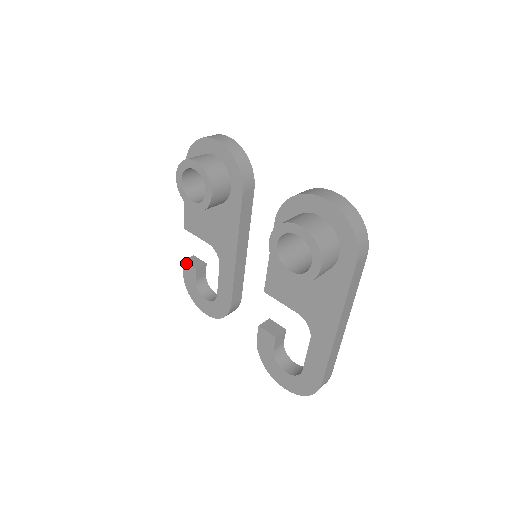
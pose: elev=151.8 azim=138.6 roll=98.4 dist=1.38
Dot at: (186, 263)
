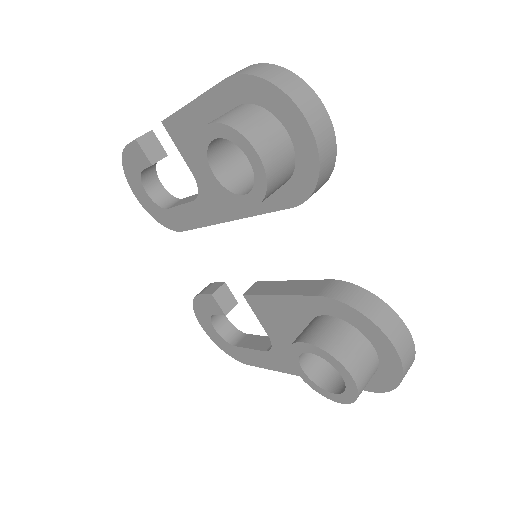
Dot at: (139, 146)
